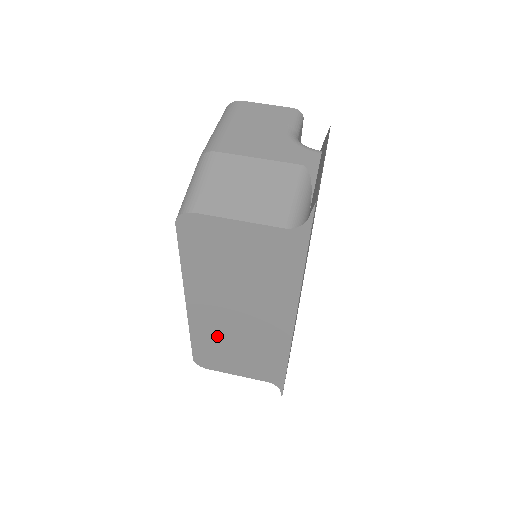
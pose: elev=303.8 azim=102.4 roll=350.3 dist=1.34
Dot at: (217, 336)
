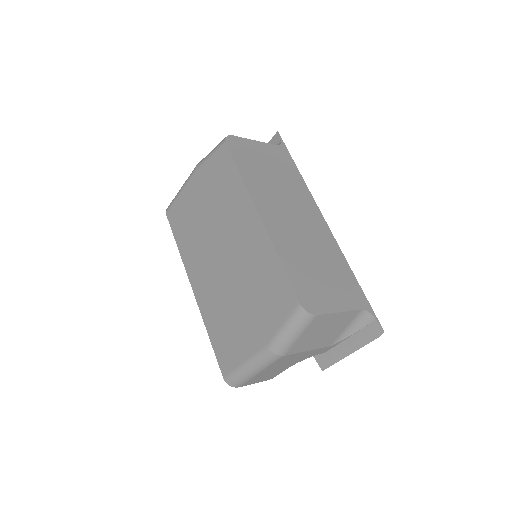
Dot at: (296, 252)
